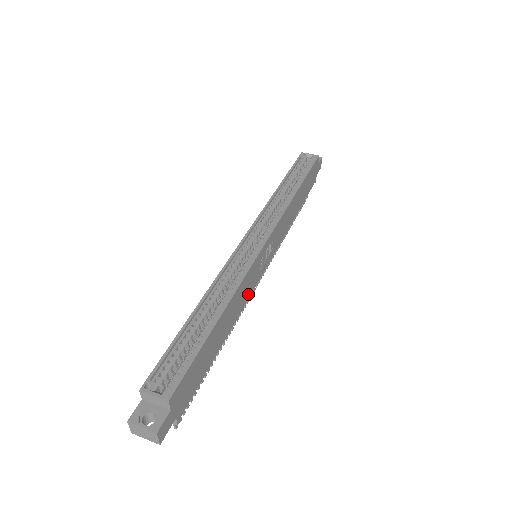
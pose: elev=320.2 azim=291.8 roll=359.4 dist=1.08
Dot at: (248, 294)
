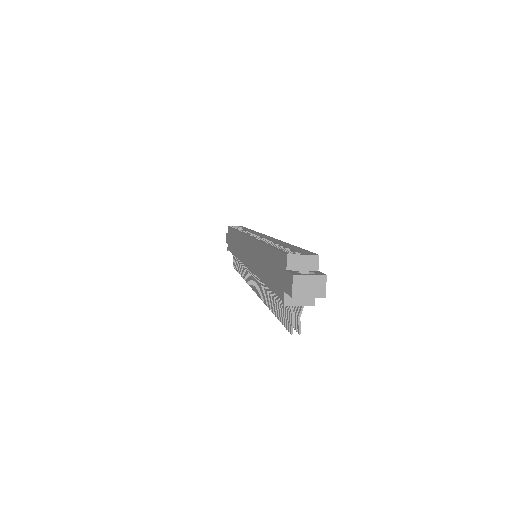
Dot at: occluded
